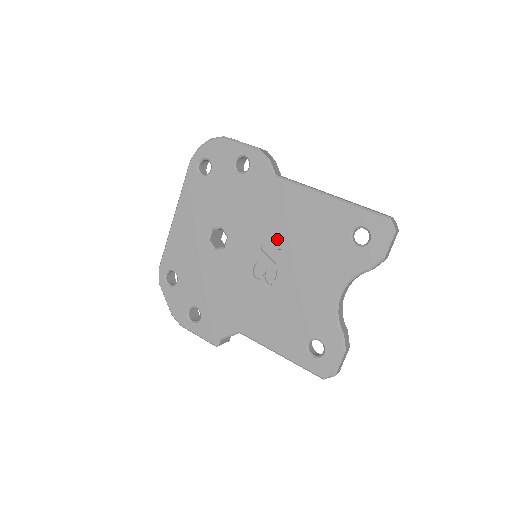
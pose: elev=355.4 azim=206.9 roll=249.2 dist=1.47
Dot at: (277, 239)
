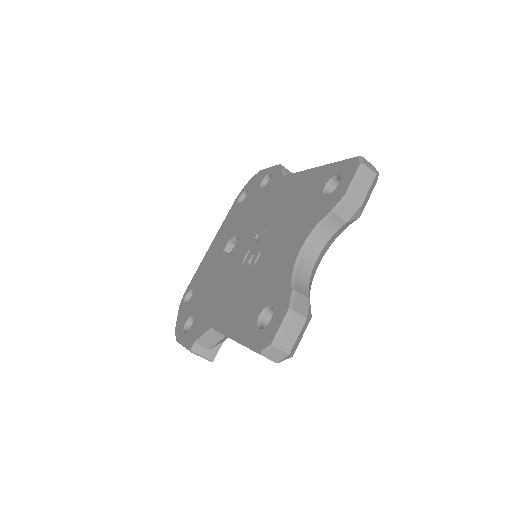
Dot at: (269, 223)
